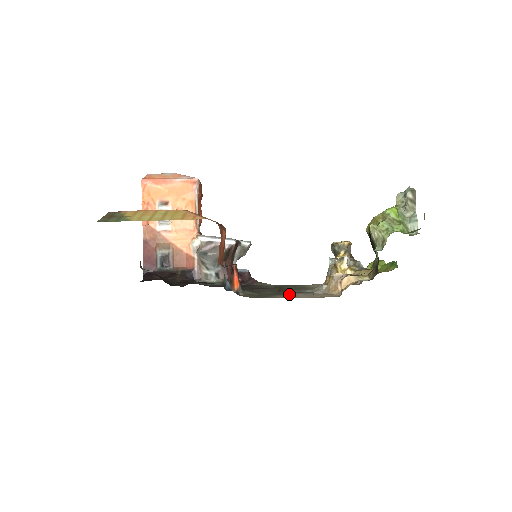
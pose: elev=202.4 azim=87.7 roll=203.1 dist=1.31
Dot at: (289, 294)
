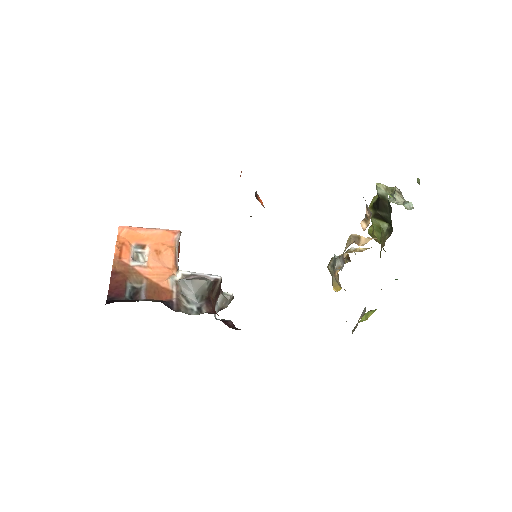
Dot at: occluded
